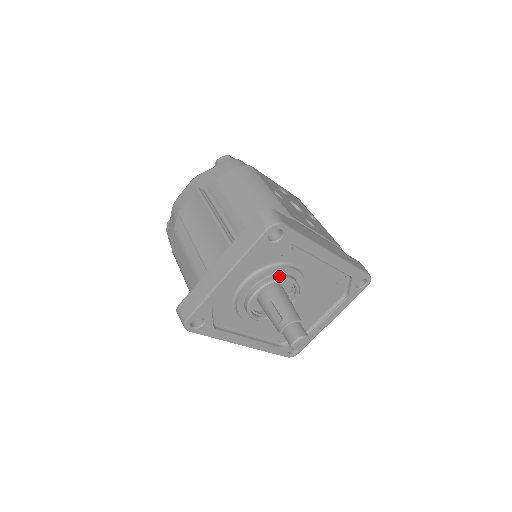
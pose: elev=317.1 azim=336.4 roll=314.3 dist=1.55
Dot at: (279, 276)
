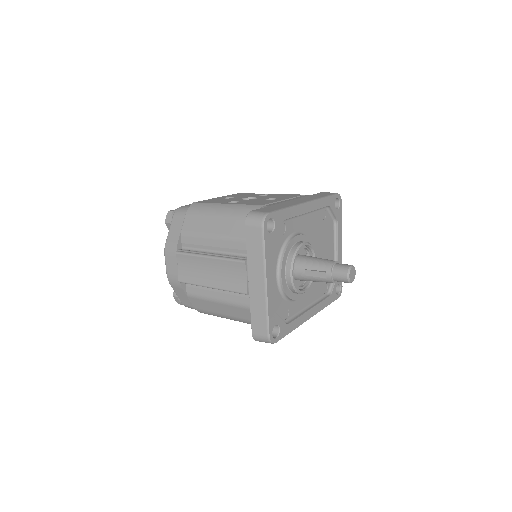
Dot at: (294, 249)
